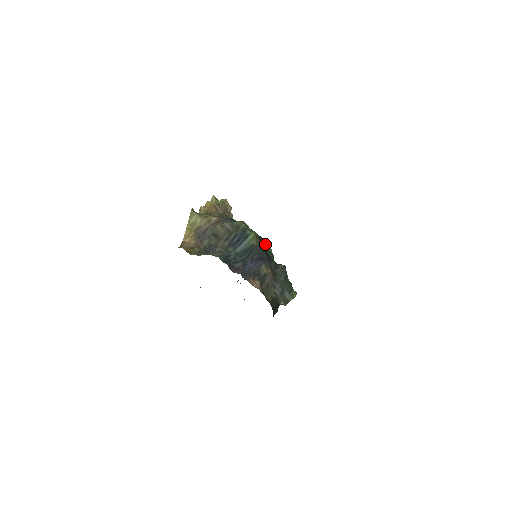
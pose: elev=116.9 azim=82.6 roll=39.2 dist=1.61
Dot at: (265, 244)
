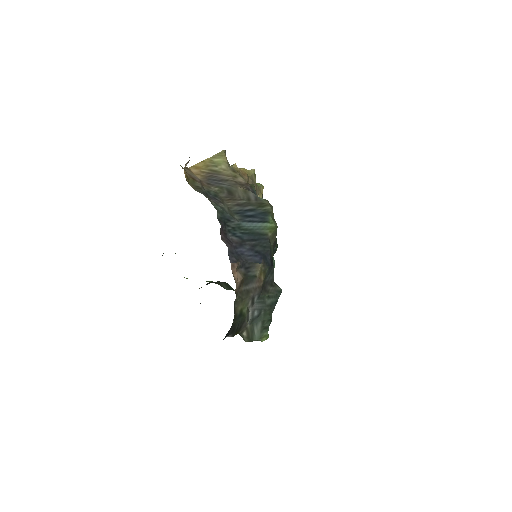
Dot at: occluded
